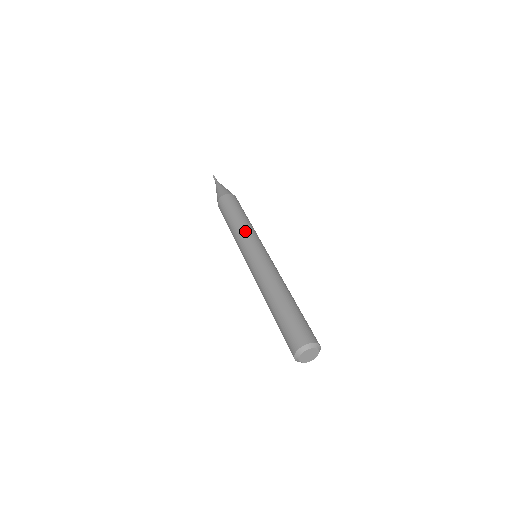
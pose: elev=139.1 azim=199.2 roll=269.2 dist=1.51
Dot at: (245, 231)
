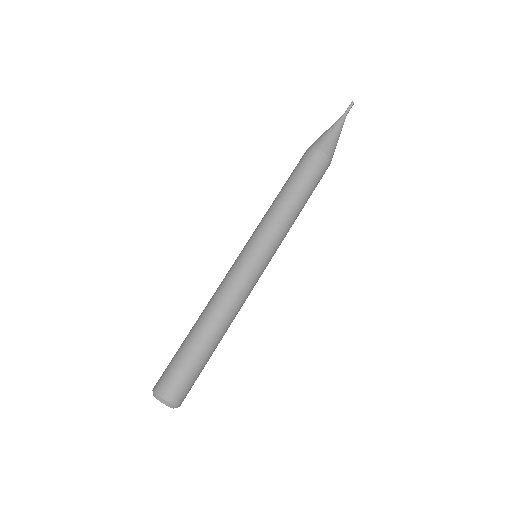
Dot at: (275, 222)
